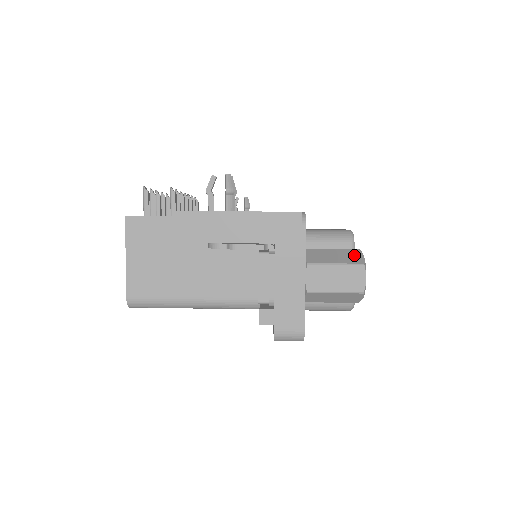
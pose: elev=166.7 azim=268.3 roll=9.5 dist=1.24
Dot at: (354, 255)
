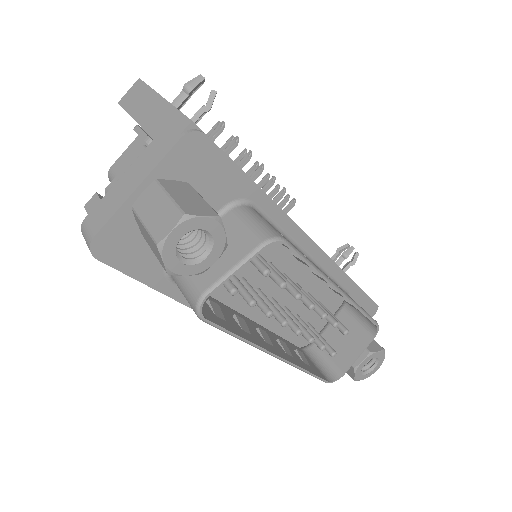
Dot at: (200, 209)
